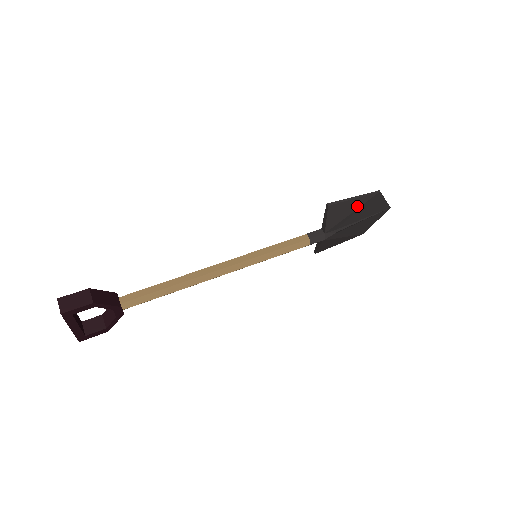
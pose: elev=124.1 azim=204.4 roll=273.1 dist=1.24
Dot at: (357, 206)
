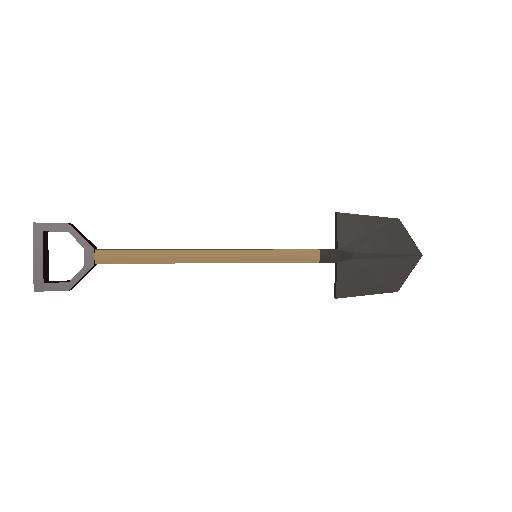
Dot at: (373, 227)
